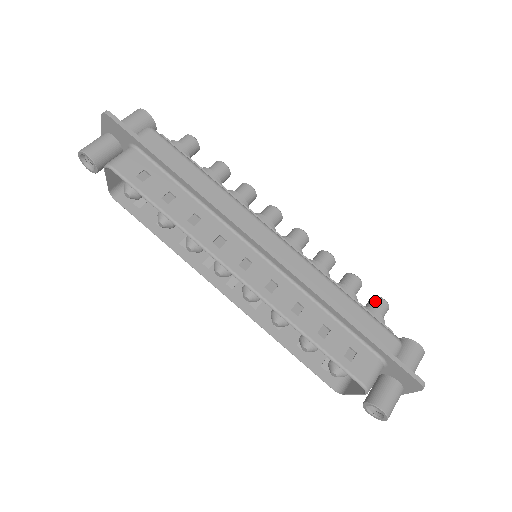
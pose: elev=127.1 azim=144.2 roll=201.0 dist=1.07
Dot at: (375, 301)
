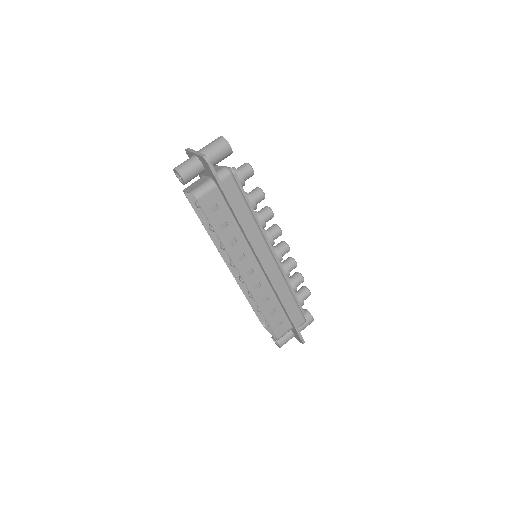
Dot at: (305, 292)
